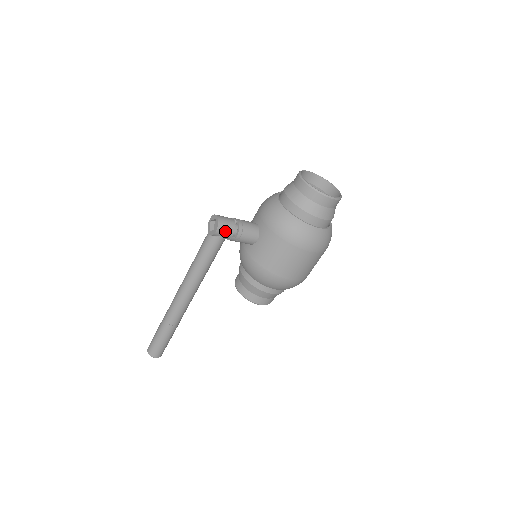
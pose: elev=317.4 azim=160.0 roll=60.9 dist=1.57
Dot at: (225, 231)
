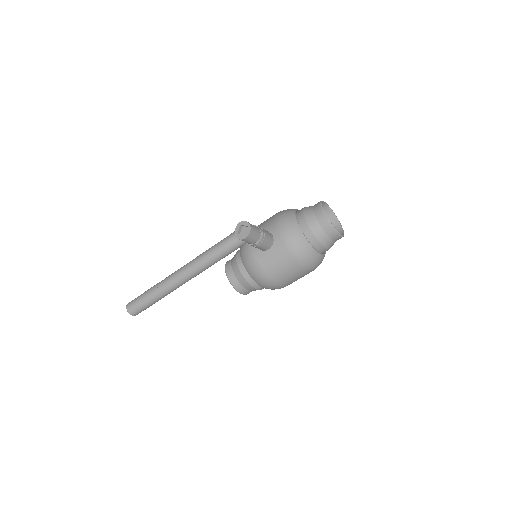
Dot at: (252, 239)
